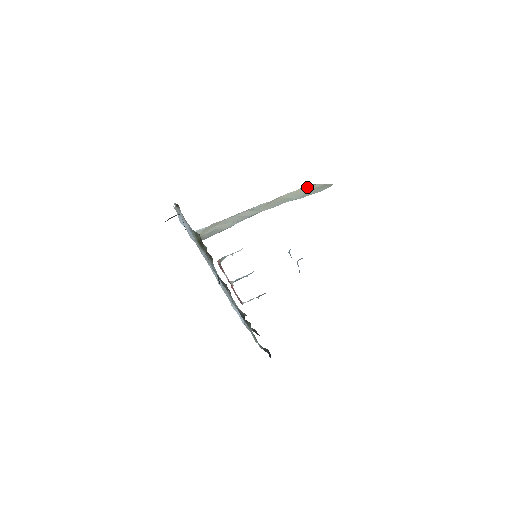
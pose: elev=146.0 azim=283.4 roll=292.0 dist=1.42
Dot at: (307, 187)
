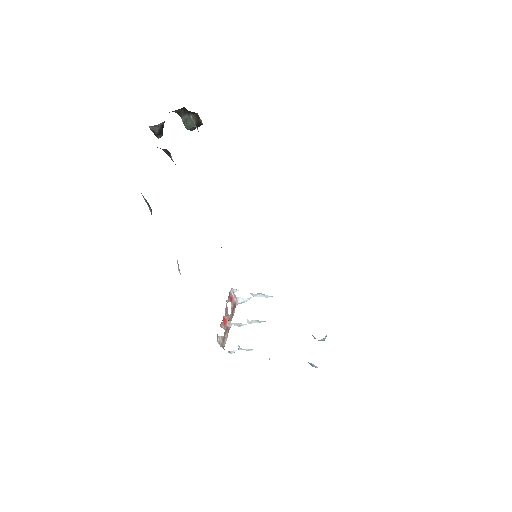
Dot at: occluded
